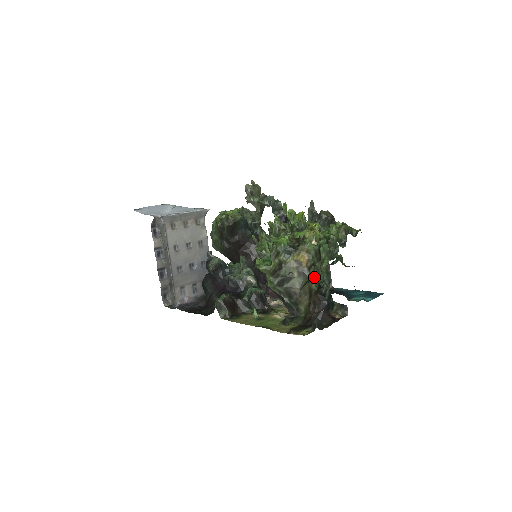
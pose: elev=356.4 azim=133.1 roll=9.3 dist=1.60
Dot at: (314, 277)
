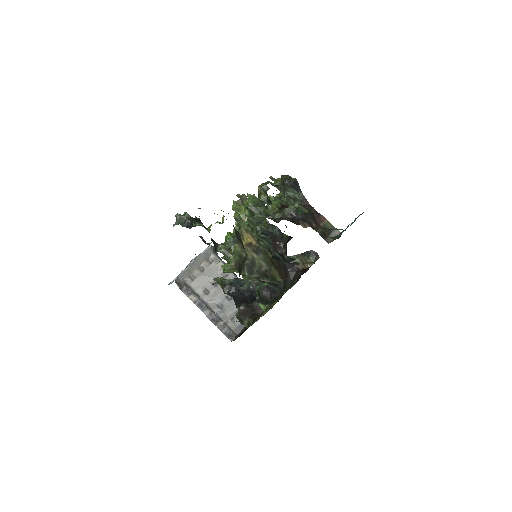
Dot at: (264, 248)
